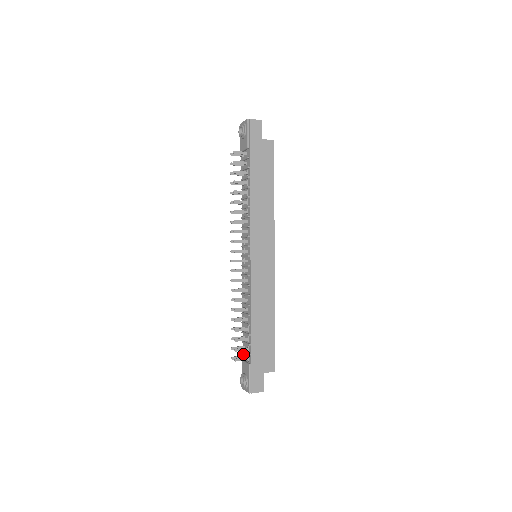
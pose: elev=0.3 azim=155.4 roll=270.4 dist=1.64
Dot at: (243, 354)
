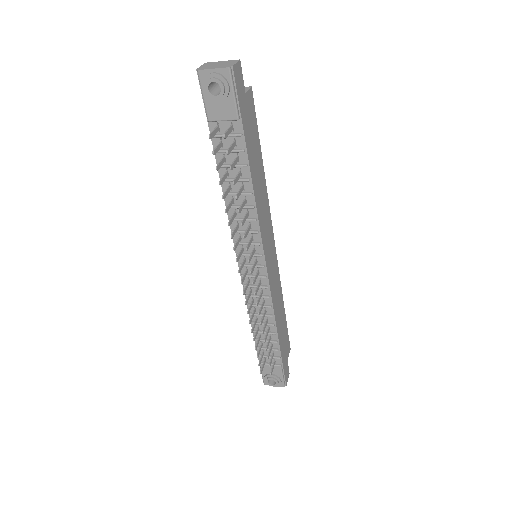
Dot at: (260, 357)
